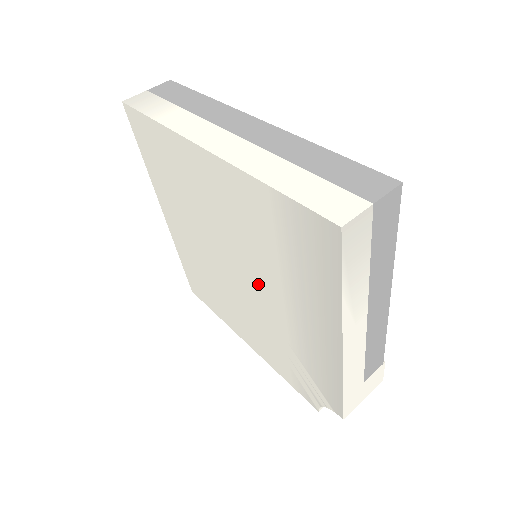
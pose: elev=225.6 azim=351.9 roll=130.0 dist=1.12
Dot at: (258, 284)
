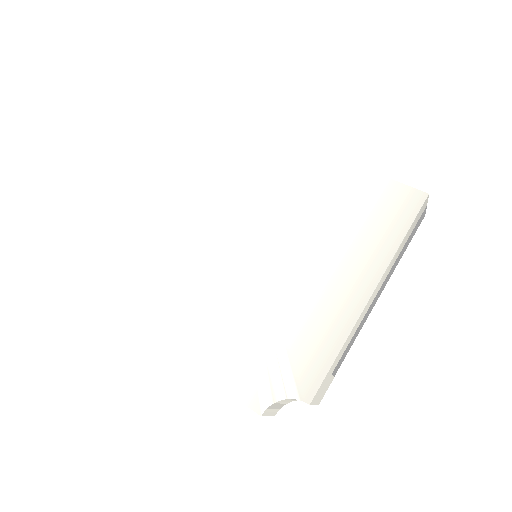
Dot at: (283, 255)
